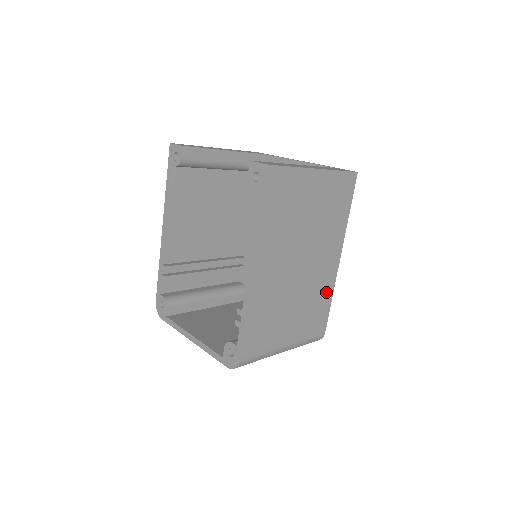
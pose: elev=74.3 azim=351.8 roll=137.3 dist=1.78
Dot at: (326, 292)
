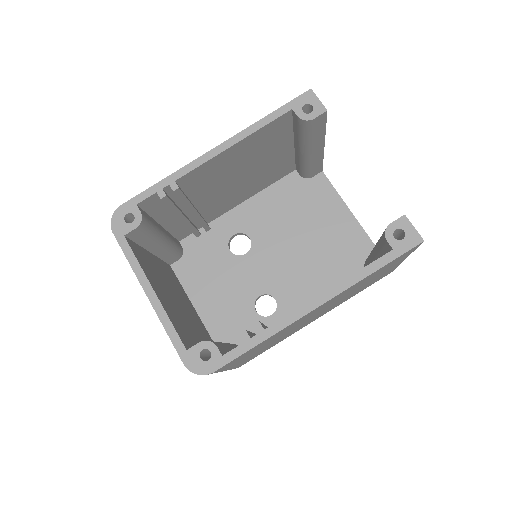
Dot at: (282, 339)
